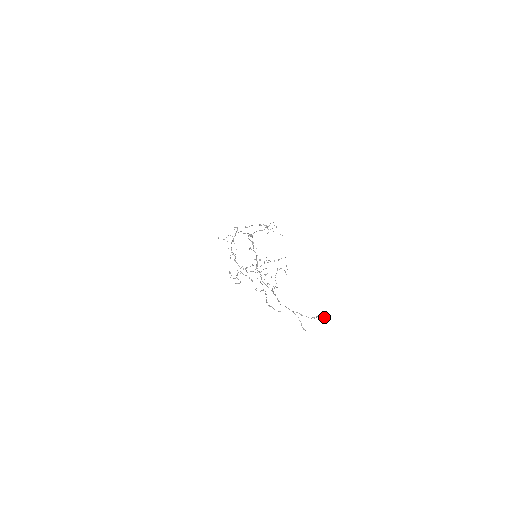
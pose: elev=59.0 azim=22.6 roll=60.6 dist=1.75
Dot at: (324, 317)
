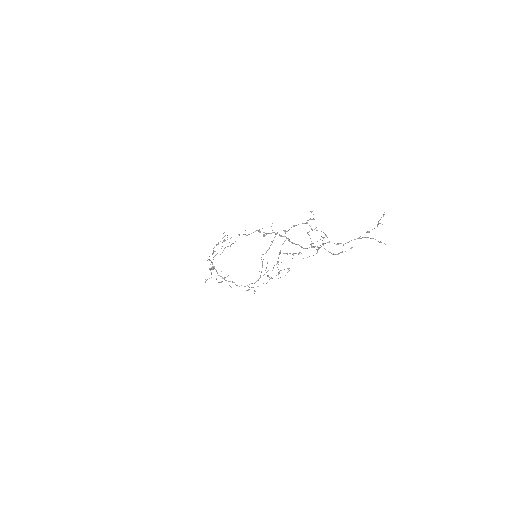
Dot at: (383, 216)
